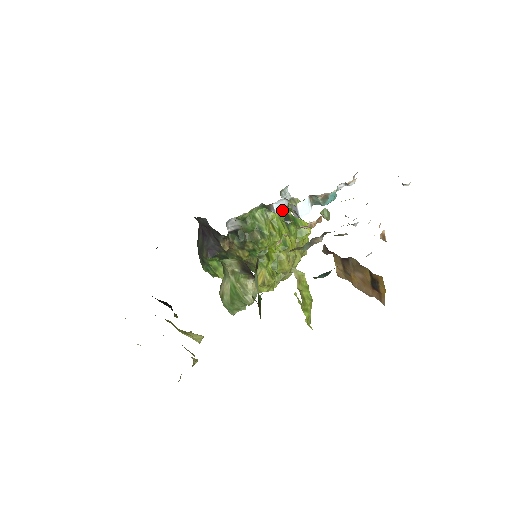
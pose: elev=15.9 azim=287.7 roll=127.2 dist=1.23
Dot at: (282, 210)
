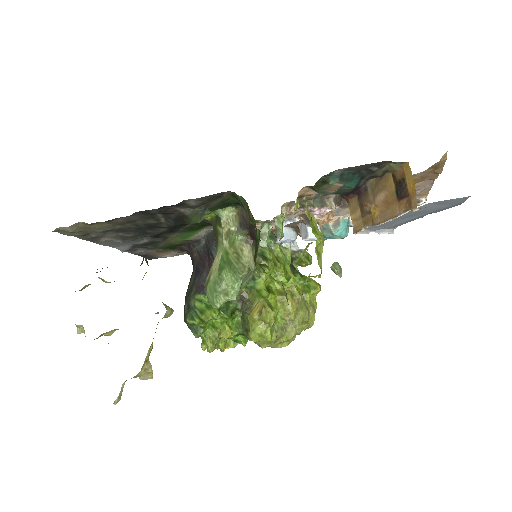
Dot at: (289, 251)
